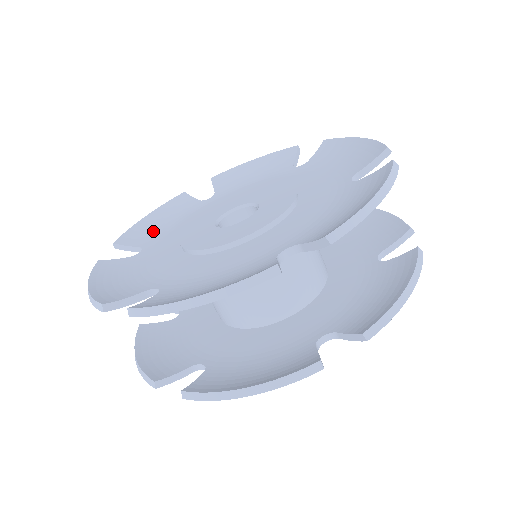
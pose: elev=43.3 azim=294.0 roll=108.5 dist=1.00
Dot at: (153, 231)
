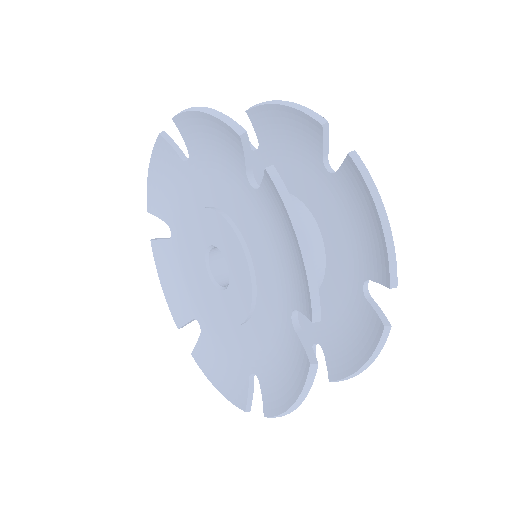
Dot at: (181, 296)
